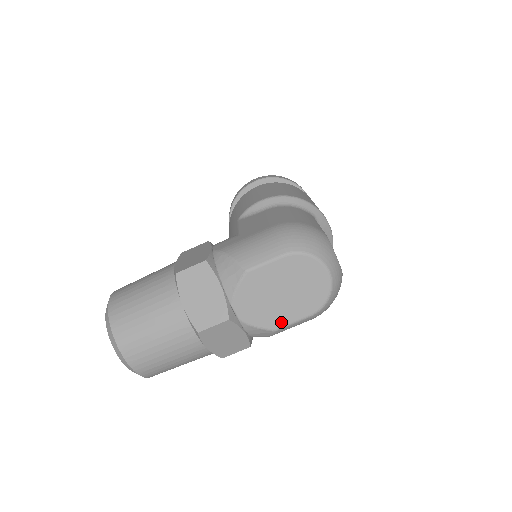
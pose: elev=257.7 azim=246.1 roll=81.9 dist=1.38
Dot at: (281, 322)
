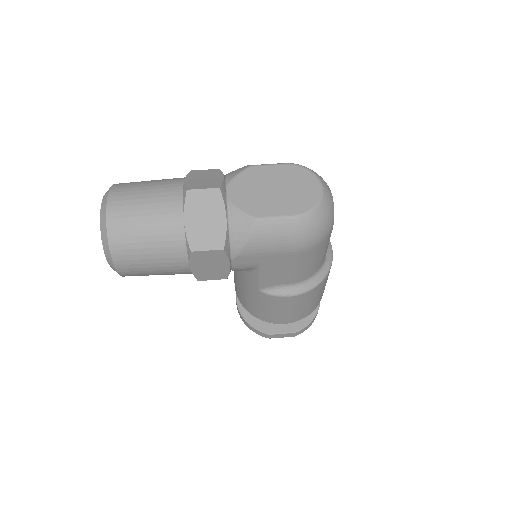
Dot at: (265, 213)
